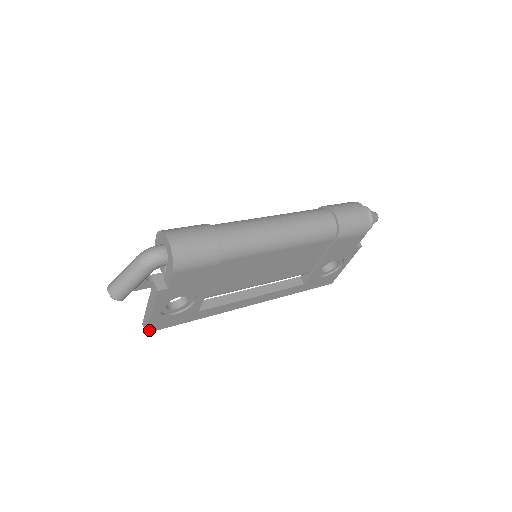
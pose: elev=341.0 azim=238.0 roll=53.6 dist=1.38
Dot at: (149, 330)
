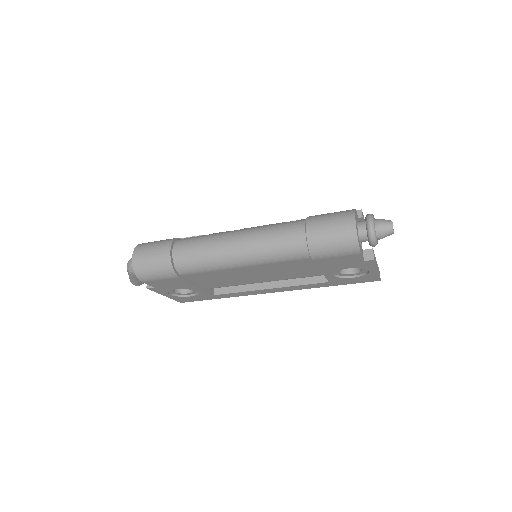
Dot at: (181, 301)
